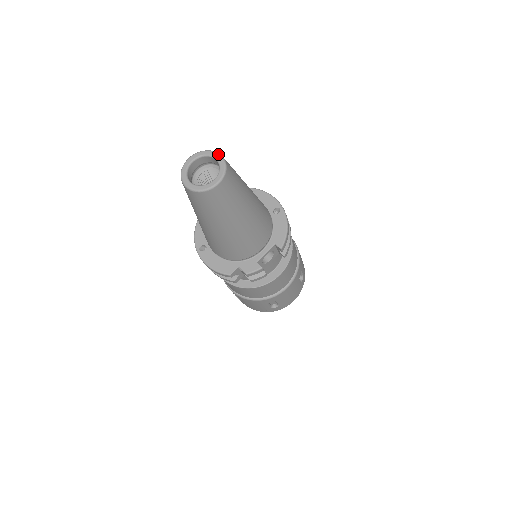
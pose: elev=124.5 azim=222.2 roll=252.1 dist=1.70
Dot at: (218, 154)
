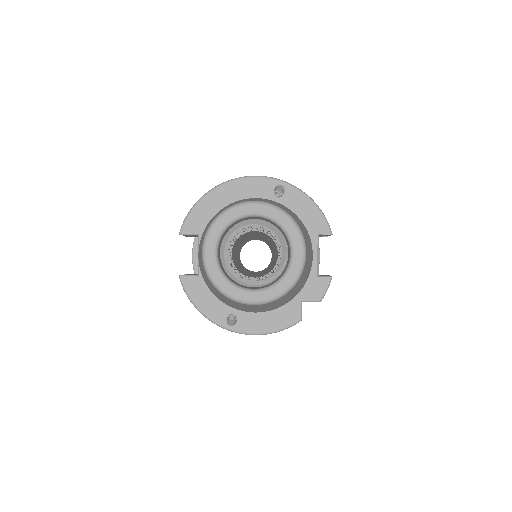
Dot at: (251, 204)
